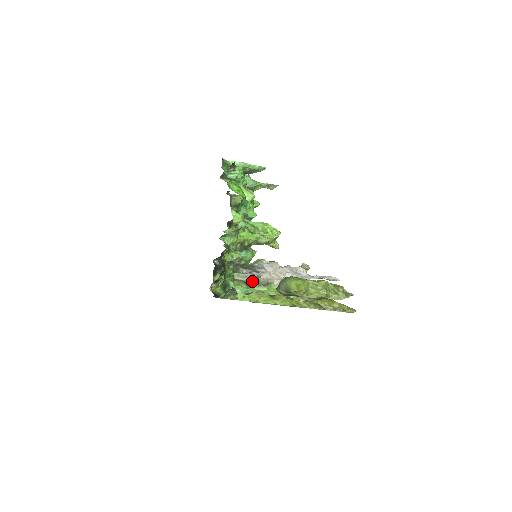
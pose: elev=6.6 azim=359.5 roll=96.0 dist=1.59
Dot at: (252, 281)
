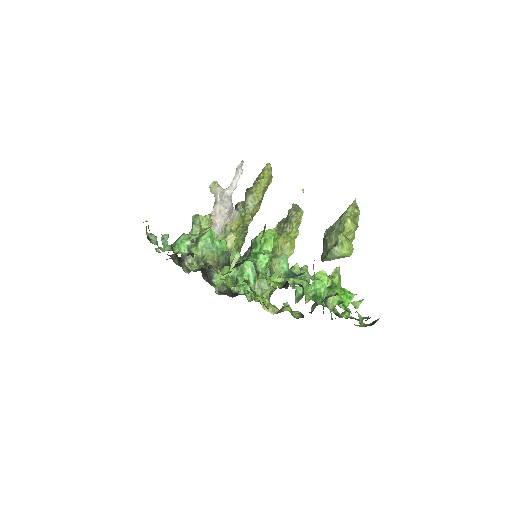
Dot at: occluded
